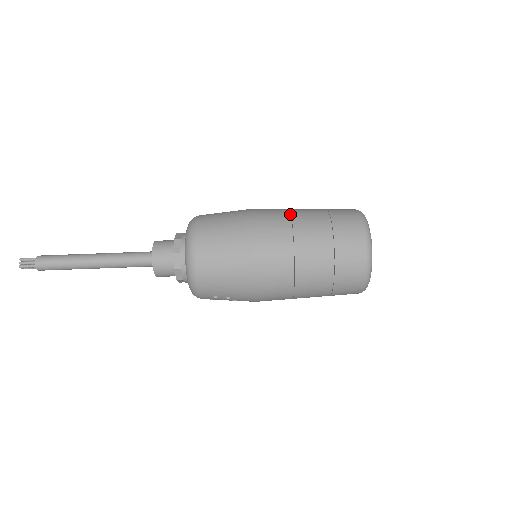
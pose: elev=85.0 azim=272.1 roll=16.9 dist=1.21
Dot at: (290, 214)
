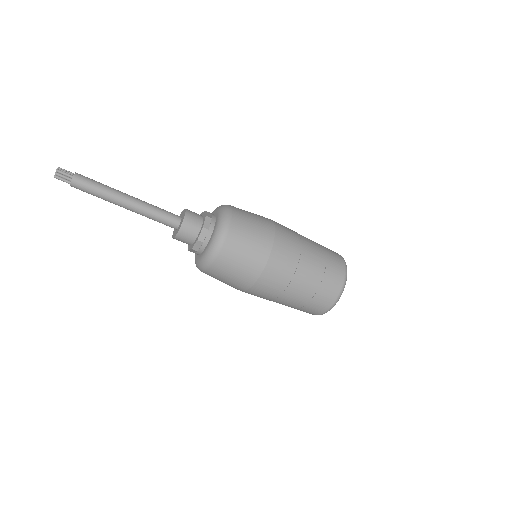
Dot at: (299, 257)
